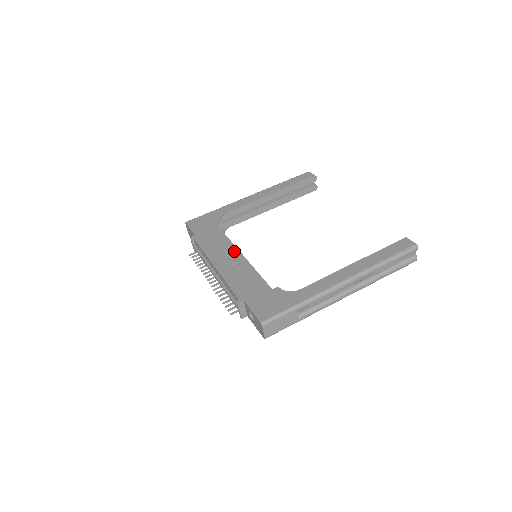
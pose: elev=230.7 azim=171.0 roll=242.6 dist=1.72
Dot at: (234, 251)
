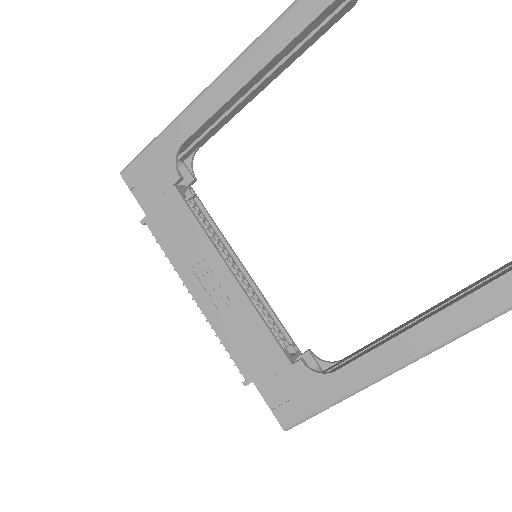
Dot at: (217, 265)
